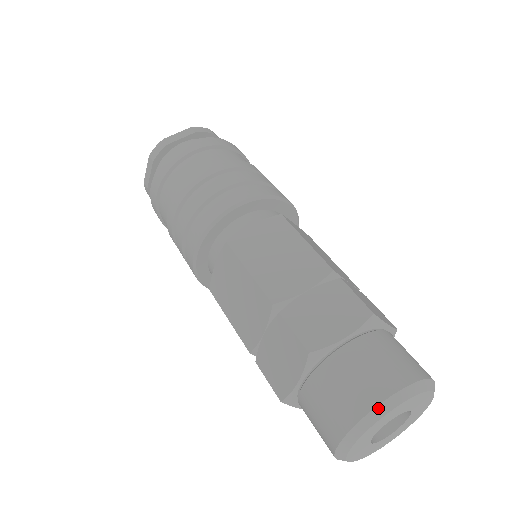
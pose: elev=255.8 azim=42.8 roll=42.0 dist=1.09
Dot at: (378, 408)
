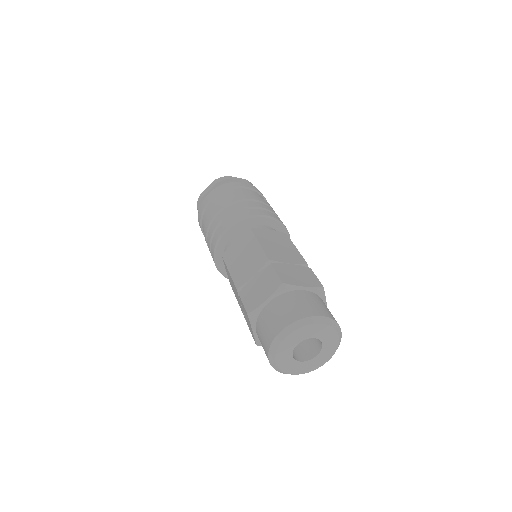
Dot at: (276, 339)
